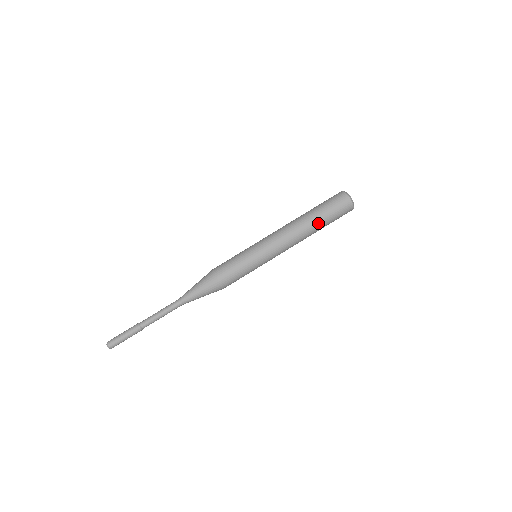
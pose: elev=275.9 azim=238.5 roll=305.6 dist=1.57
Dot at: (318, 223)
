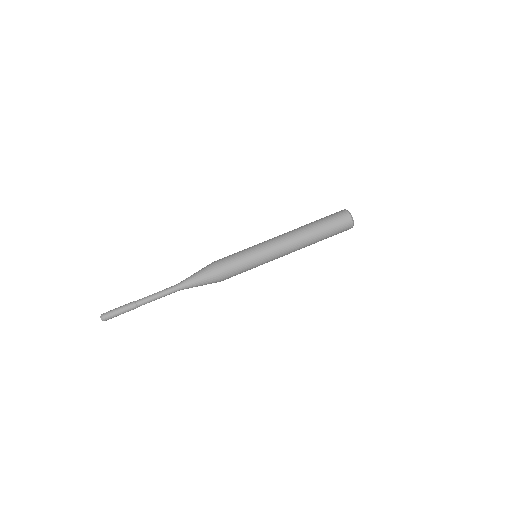
Dot at: (317, 231)
